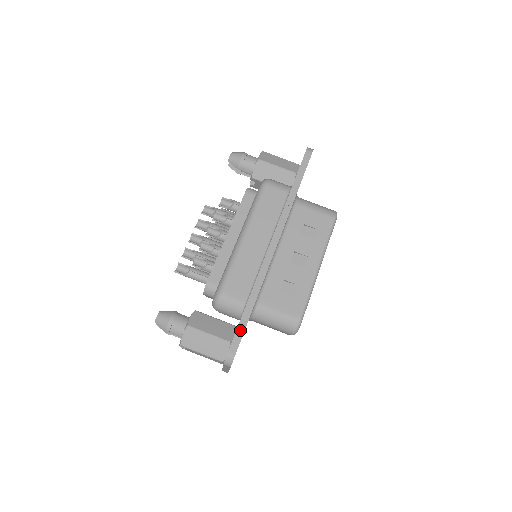
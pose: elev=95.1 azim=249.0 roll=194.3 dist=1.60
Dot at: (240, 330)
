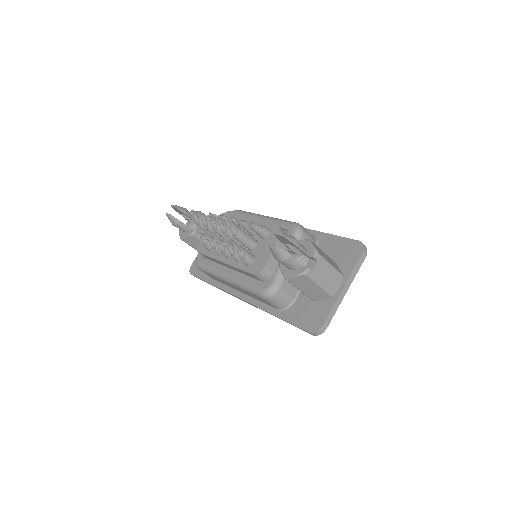
Dot at: occluded
